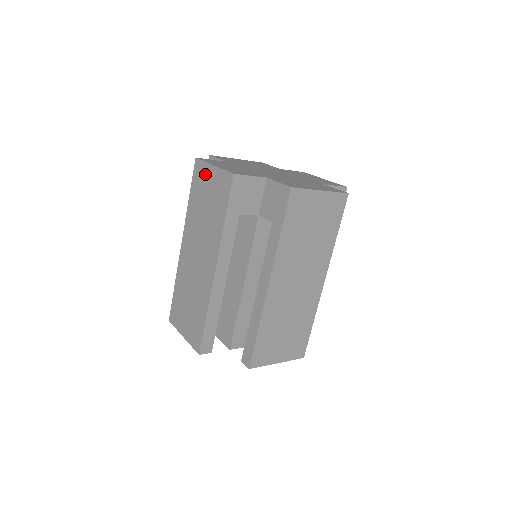
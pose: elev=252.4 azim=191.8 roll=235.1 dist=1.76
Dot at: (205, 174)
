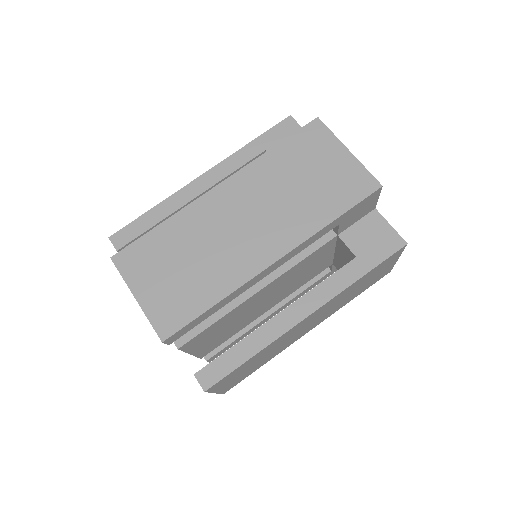
Dot at: (326, 147)
